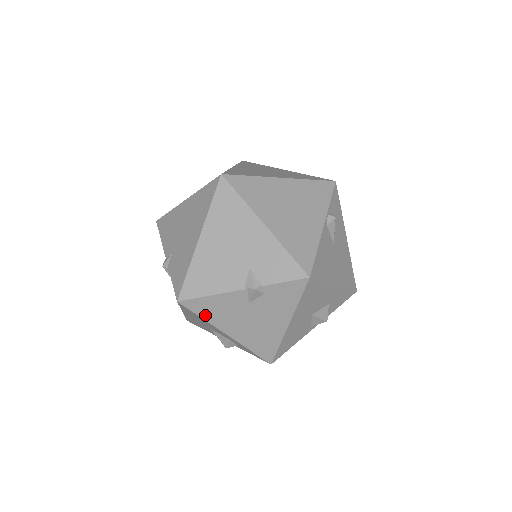
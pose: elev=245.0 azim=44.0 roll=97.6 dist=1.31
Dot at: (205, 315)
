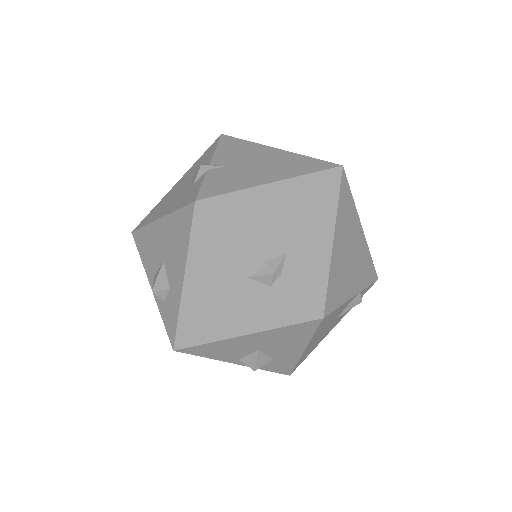
Dot at: (196, 241)
